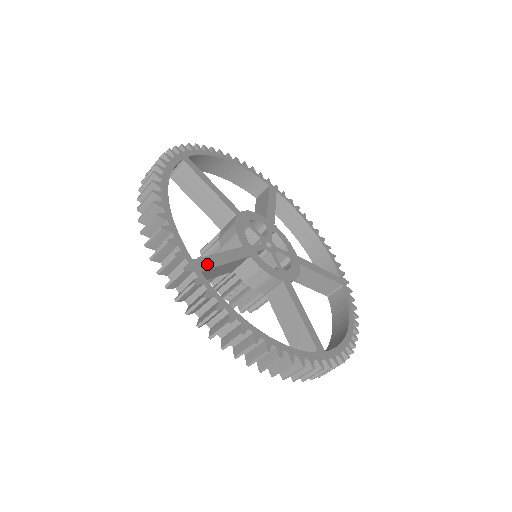
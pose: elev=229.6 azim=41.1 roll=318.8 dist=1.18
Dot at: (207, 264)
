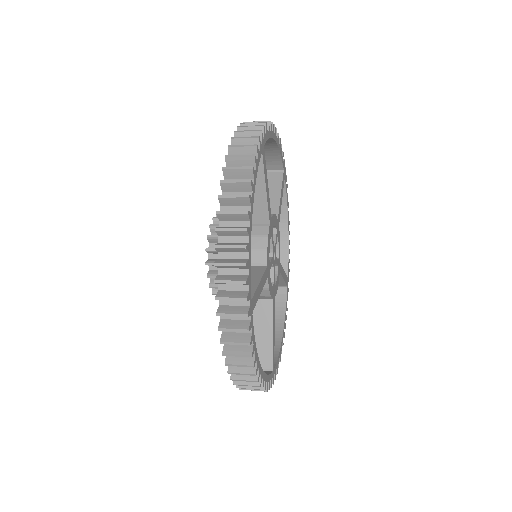
Dot at: (255, 301)
